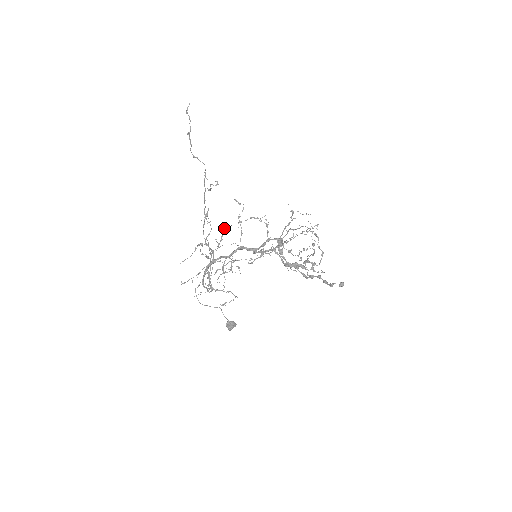
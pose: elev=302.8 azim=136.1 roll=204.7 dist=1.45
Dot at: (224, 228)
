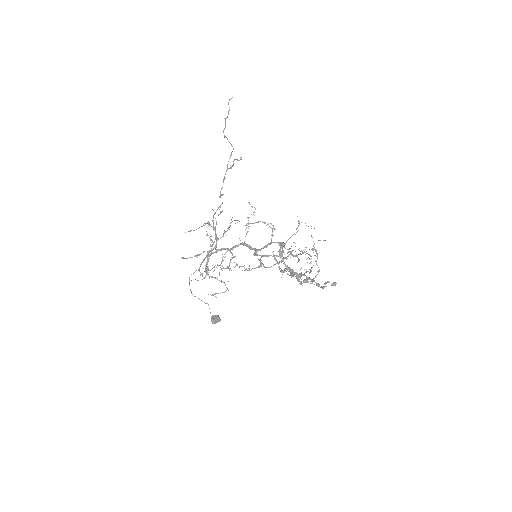
Dot at: occluded
